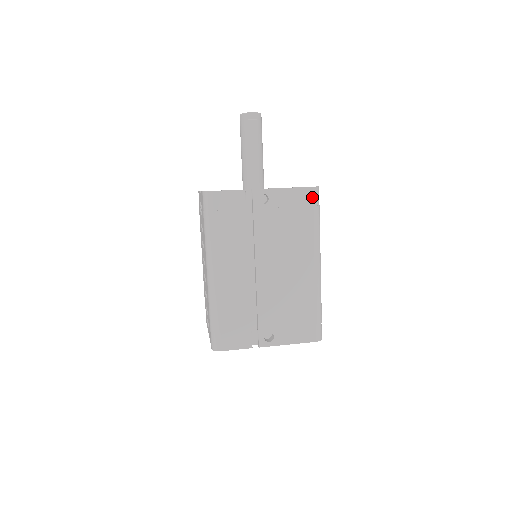
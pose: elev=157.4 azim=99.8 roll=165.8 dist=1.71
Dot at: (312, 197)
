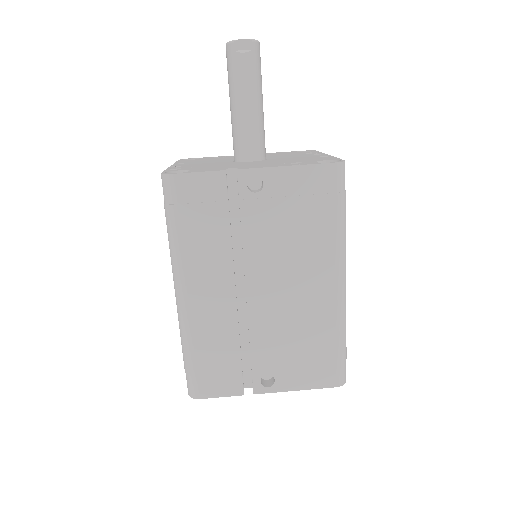
Dot at: (333, 179)
